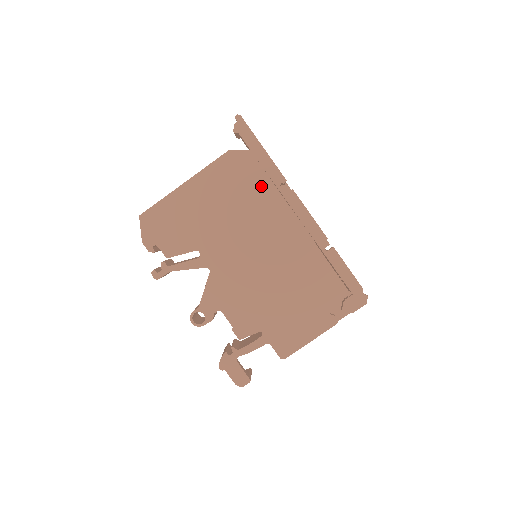
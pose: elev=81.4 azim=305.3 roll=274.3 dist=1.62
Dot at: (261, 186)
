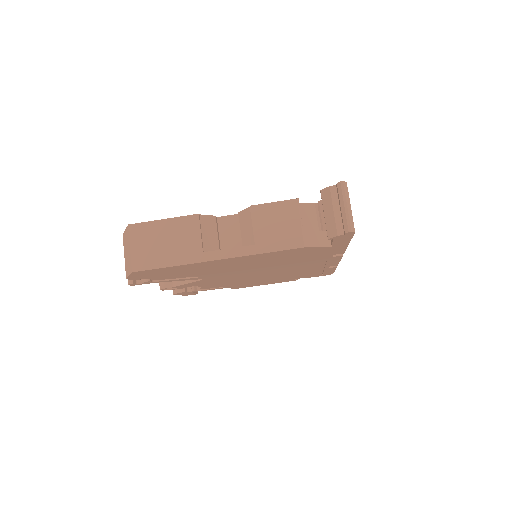
Dot at: (313, 257)
